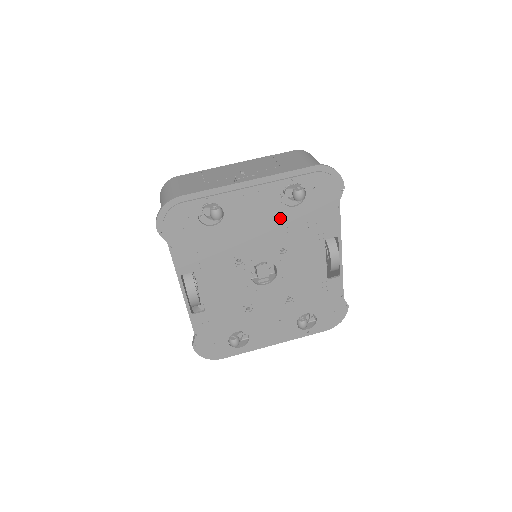
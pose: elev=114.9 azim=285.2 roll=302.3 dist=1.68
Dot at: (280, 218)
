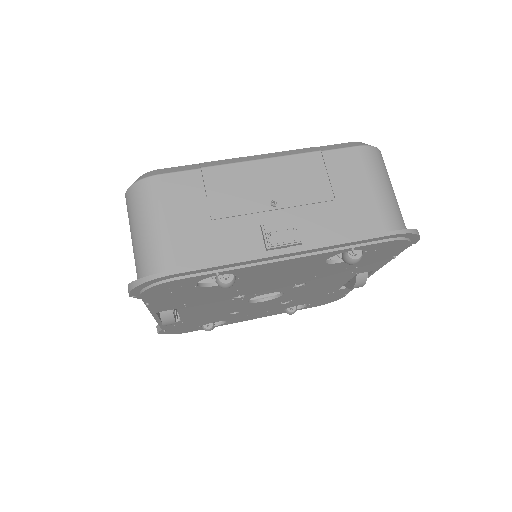
Dot at: (313, 270)
